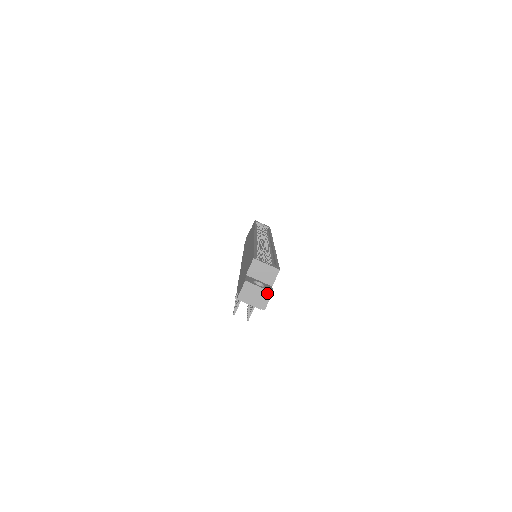
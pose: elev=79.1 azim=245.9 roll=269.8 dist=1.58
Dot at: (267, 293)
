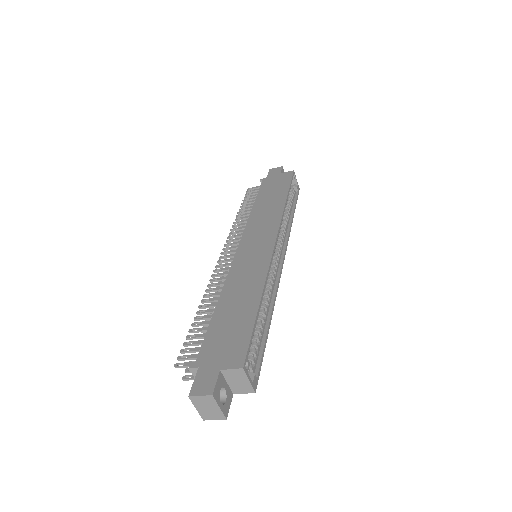
Dot at: (221, 416)
